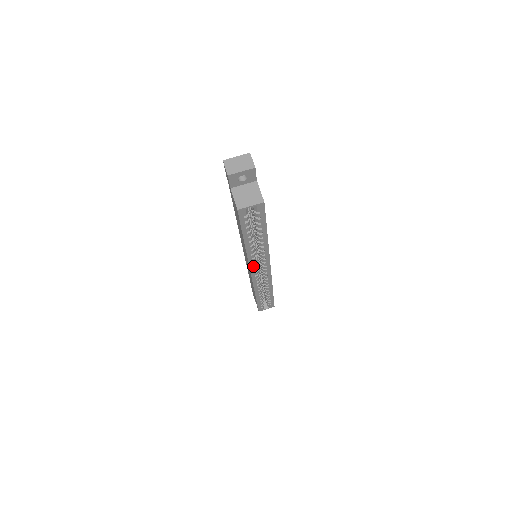
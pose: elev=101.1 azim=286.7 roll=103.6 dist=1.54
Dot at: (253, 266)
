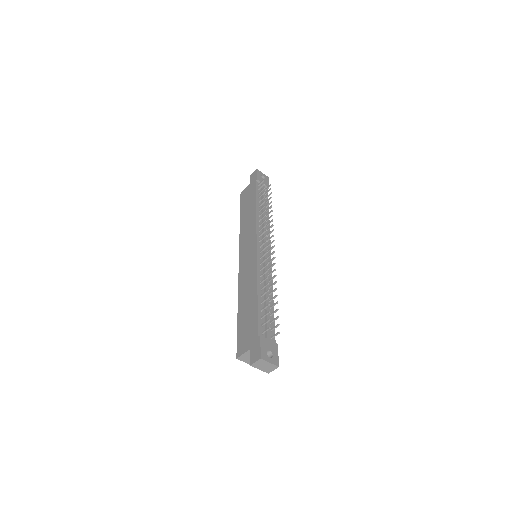
Dot at: occluded
